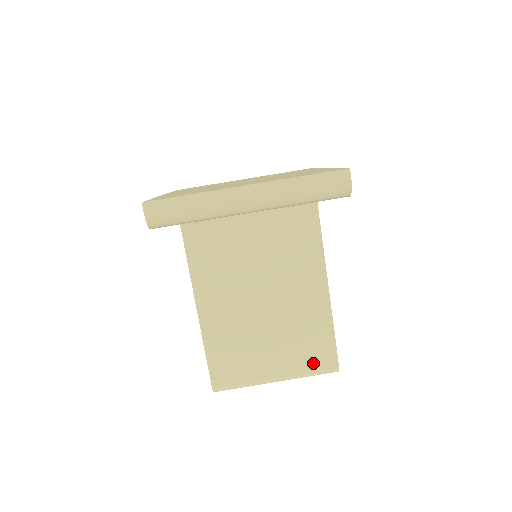
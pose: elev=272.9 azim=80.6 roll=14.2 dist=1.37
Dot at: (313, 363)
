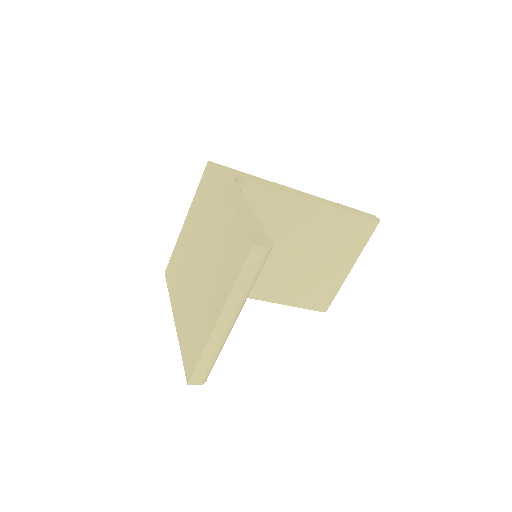
Dot at: (360, 239)
